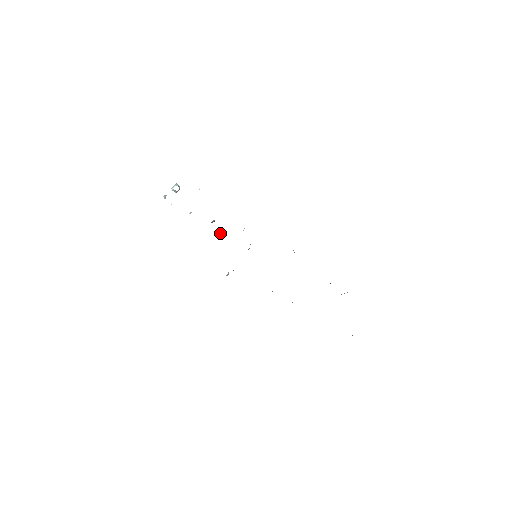
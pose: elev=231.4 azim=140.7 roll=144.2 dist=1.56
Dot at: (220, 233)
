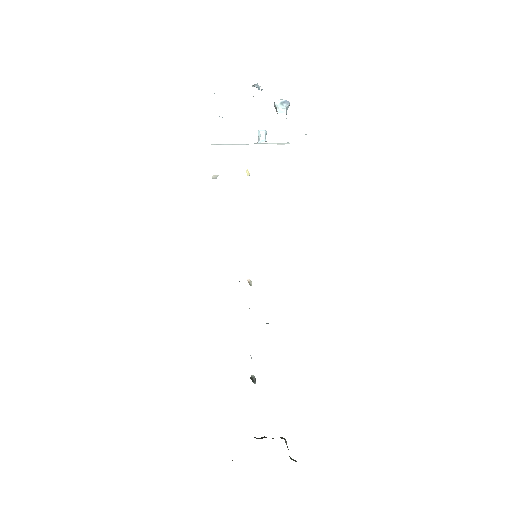
Dot at: (260, 137)
